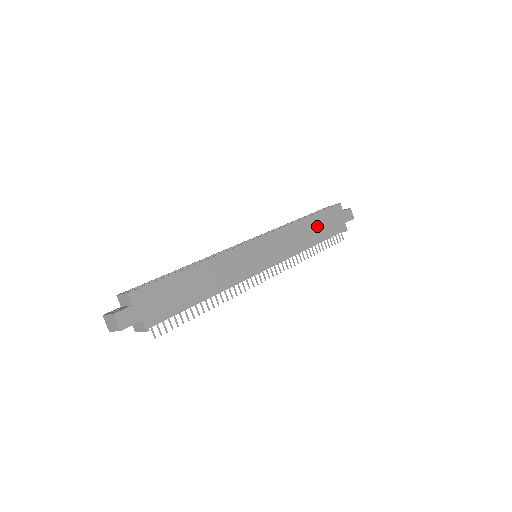
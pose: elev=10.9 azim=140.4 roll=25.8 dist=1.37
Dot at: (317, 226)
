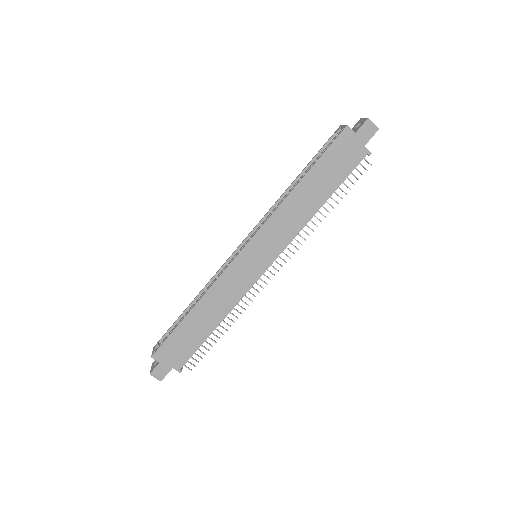
Dot at: (318, 182)
